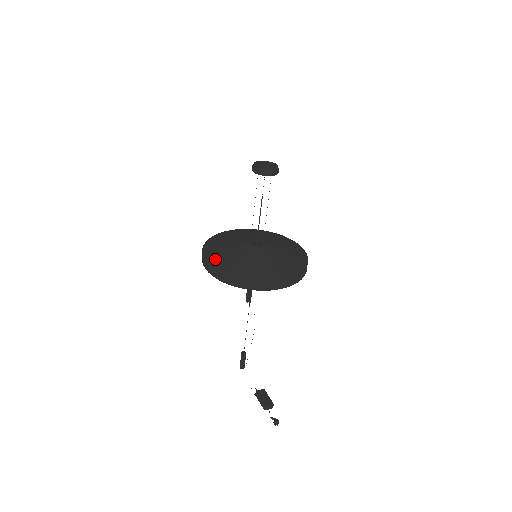
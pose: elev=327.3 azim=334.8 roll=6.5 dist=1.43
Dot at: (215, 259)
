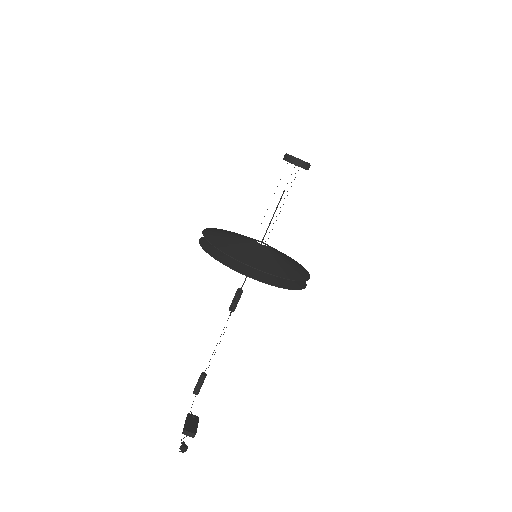
Dot at: (212, 233)
